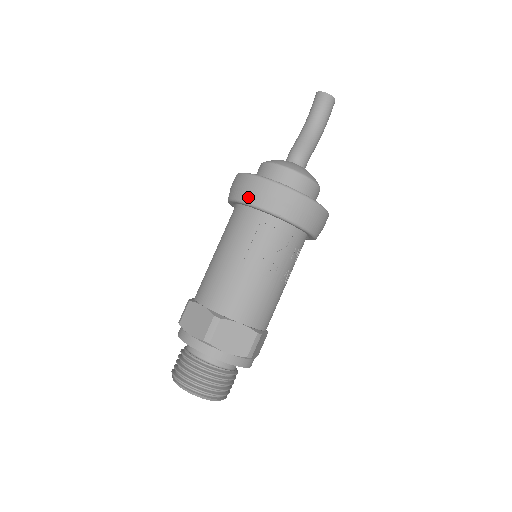
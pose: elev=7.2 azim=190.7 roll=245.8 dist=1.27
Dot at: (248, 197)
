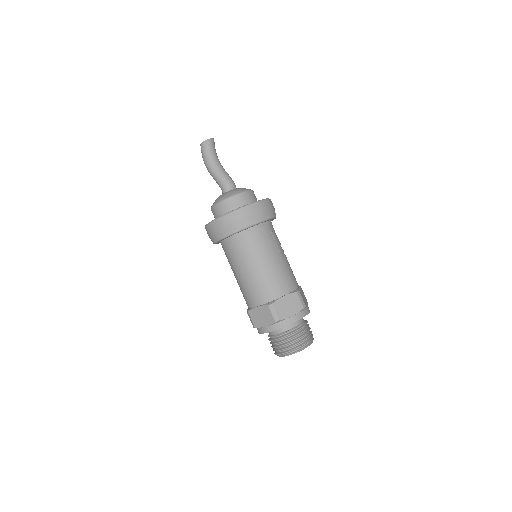
Dot at: (259, 218)
